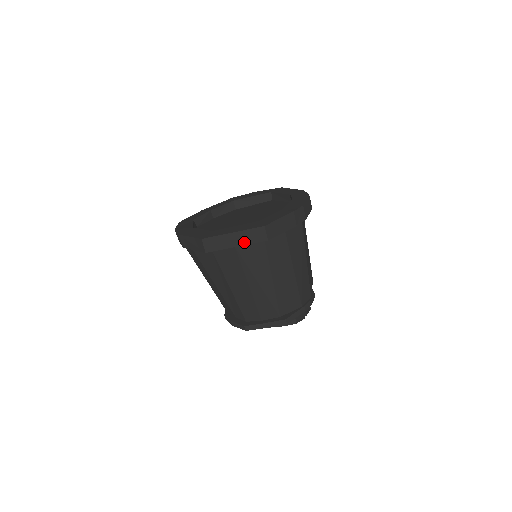
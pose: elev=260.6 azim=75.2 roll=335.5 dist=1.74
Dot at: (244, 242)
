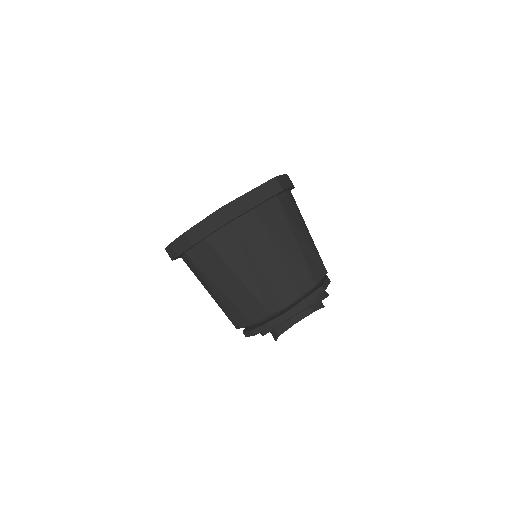
Dot at: (262, 198)
